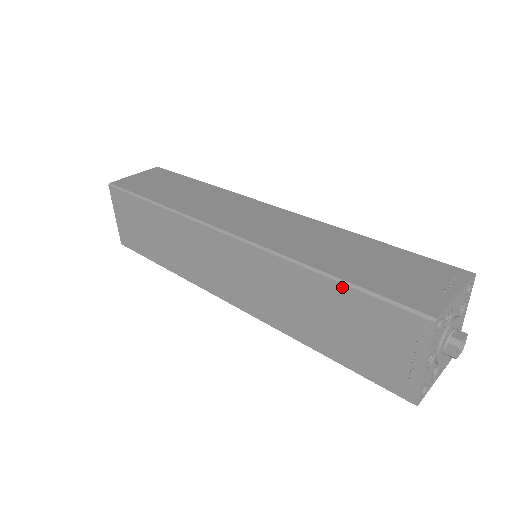
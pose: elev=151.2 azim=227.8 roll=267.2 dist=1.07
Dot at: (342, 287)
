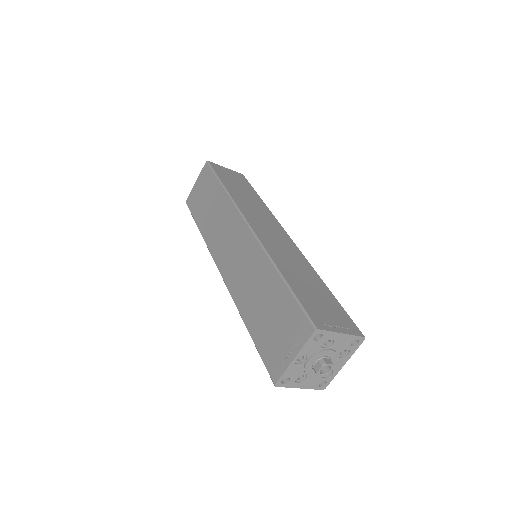
Dot at: (284, 287)
